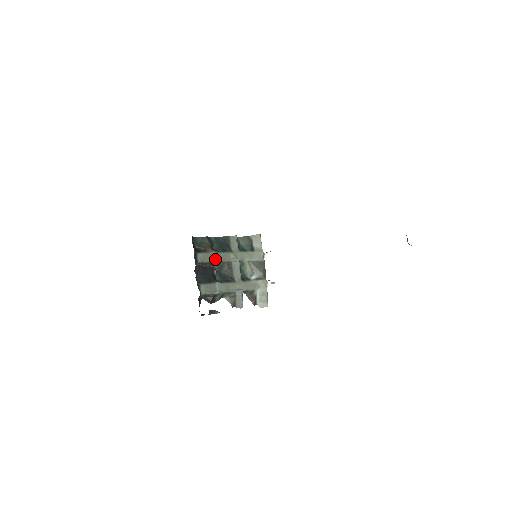
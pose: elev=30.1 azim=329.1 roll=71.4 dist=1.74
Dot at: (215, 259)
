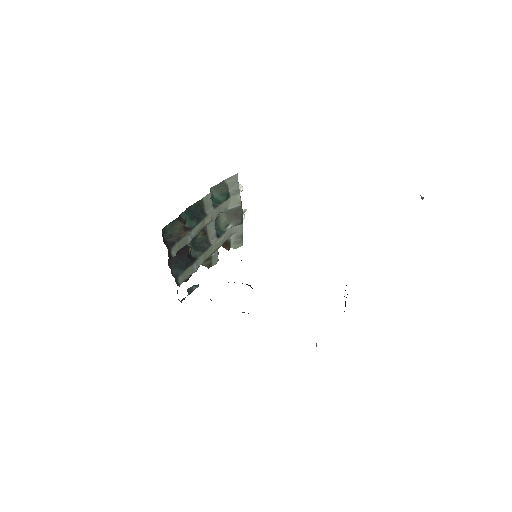
Dot at: (190, 240)
